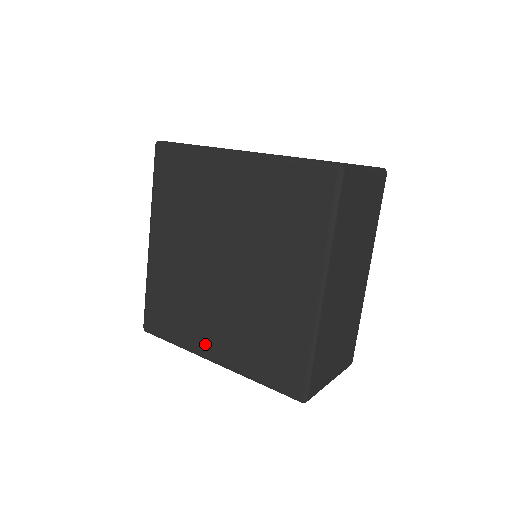
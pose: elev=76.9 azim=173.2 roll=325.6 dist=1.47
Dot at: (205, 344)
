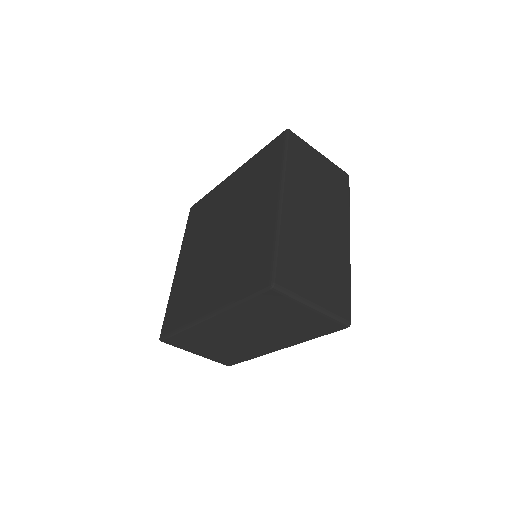
Dot at: (202, 307)
